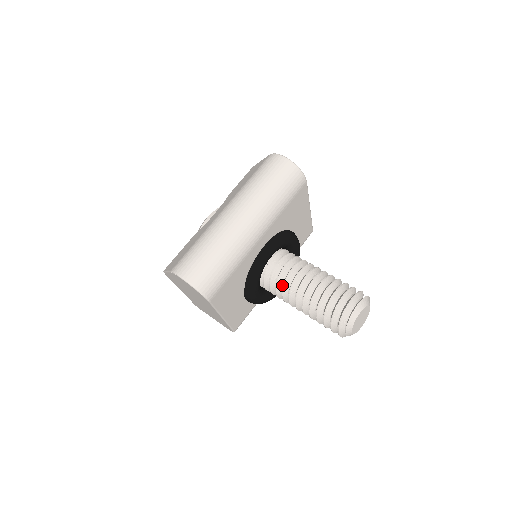
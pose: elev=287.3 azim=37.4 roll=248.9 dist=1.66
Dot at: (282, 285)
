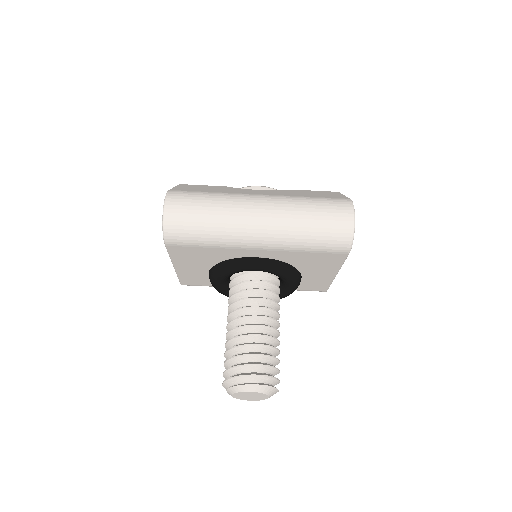
Dot at: (239, 299)
